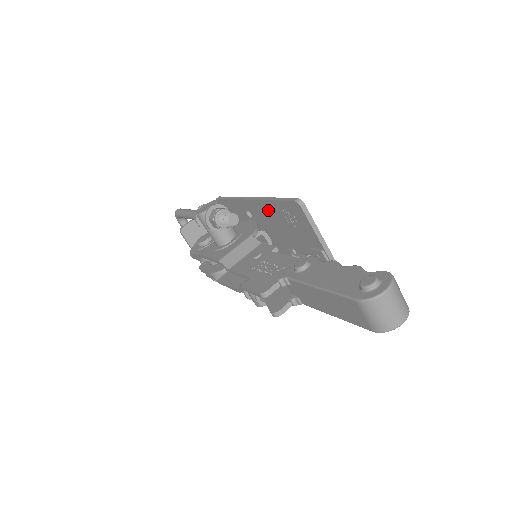
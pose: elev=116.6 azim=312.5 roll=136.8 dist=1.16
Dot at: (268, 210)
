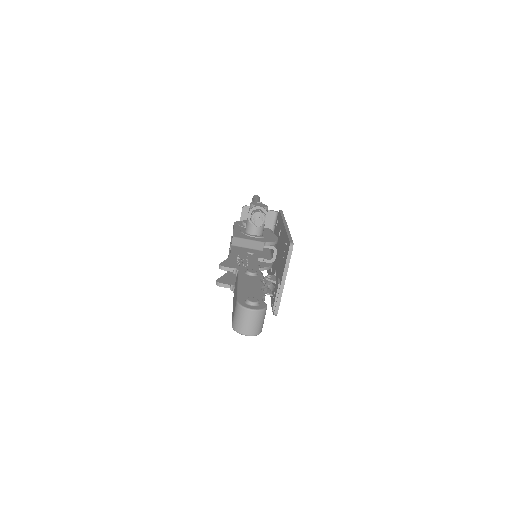
Dot at: occluded
